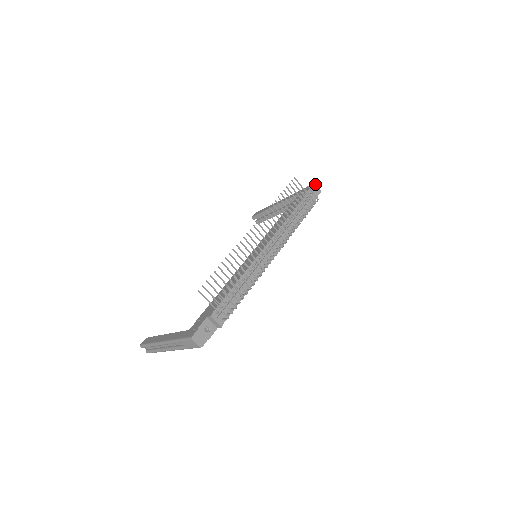
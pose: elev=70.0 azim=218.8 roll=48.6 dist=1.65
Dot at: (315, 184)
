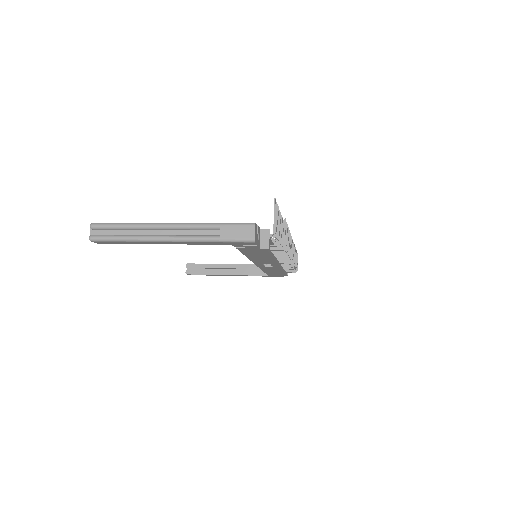
Dot at: occluded
